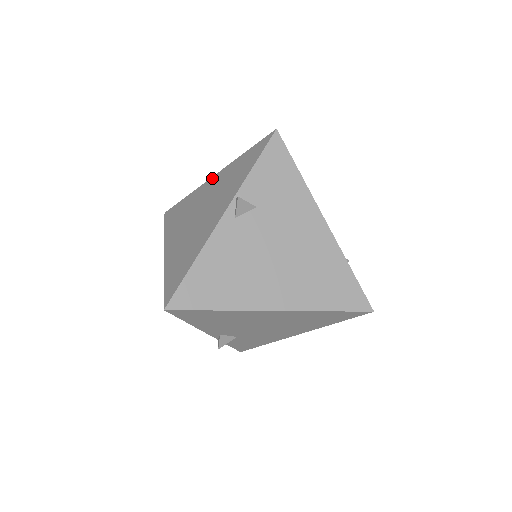
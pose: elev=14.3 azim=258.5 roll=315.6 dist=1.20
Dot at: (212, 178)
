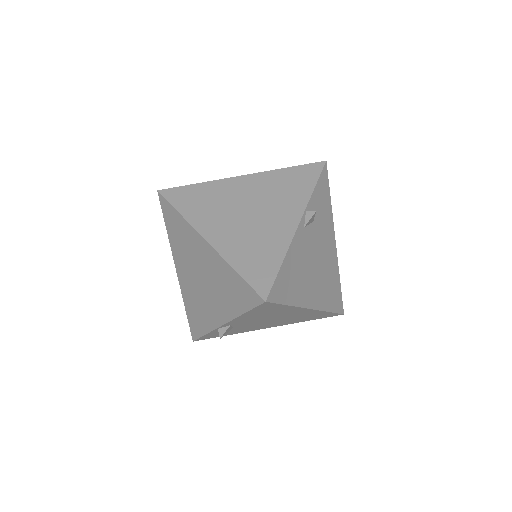
Dot at: (243, 177)
